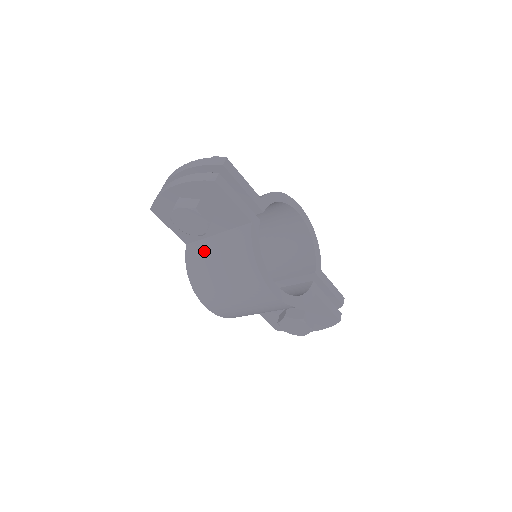
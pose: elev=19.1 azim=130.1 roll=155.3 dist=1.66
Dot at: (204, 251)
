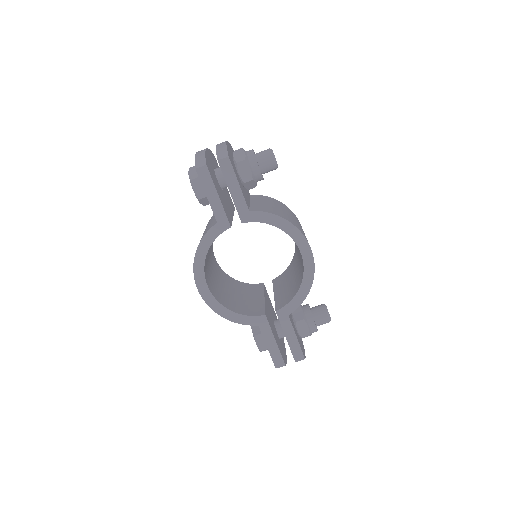
Dot at: (212, 218)
